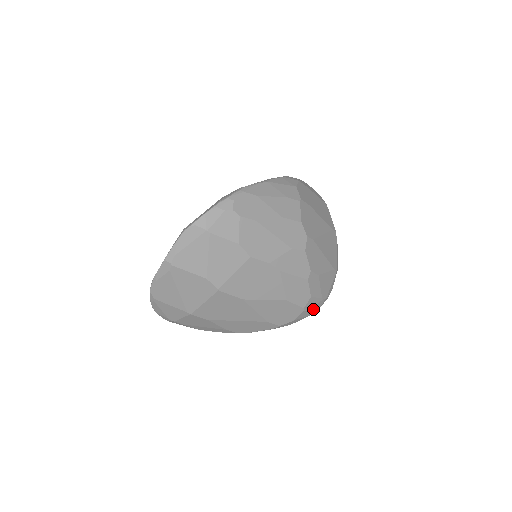
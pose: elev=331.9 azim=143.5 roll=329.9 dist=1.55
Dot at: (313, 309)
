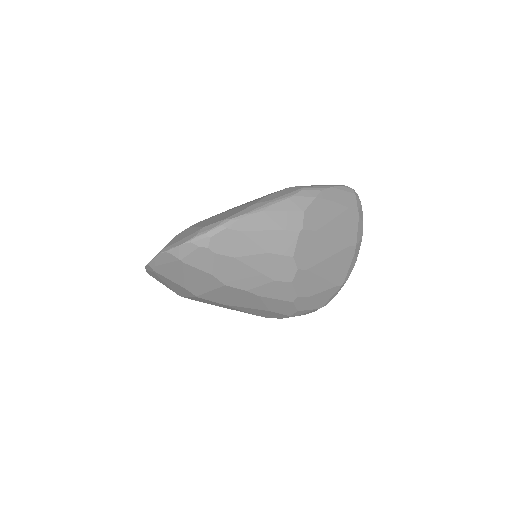
Dot at: (305, 313)
